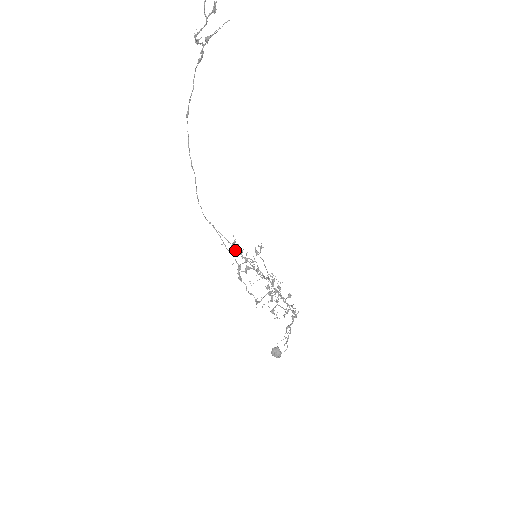
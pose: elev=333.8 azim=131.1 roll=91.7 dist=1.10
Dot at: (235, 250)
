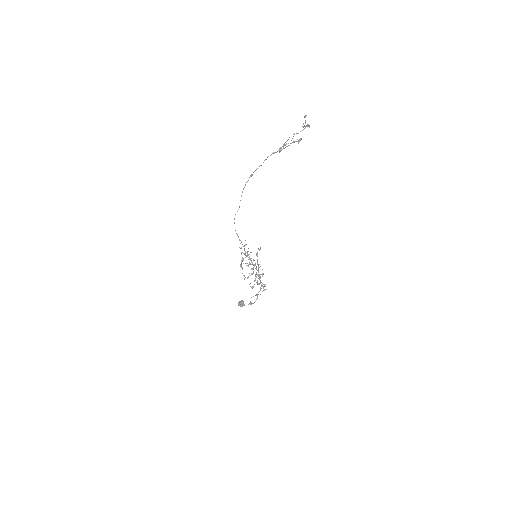
Dot at: occluded
